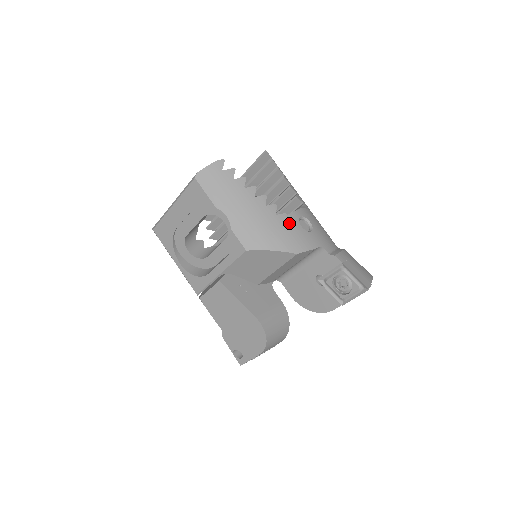
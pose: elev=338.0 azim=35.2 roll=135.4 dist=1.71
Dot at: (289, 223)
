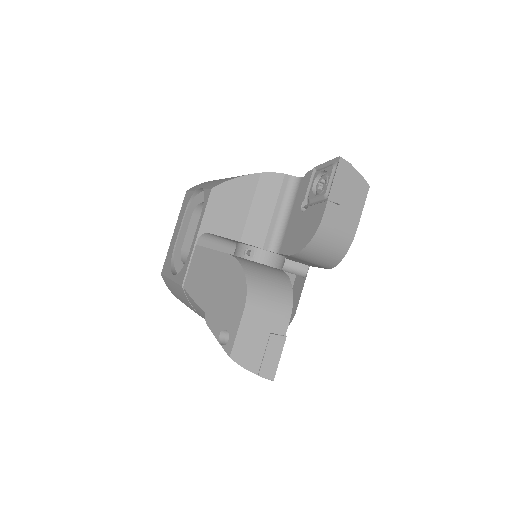
Dot at: occluded
